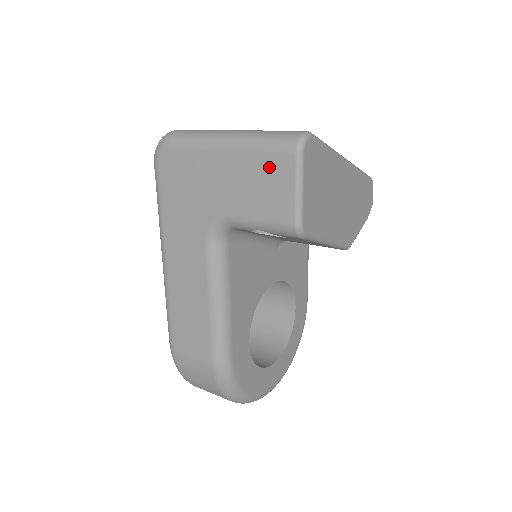
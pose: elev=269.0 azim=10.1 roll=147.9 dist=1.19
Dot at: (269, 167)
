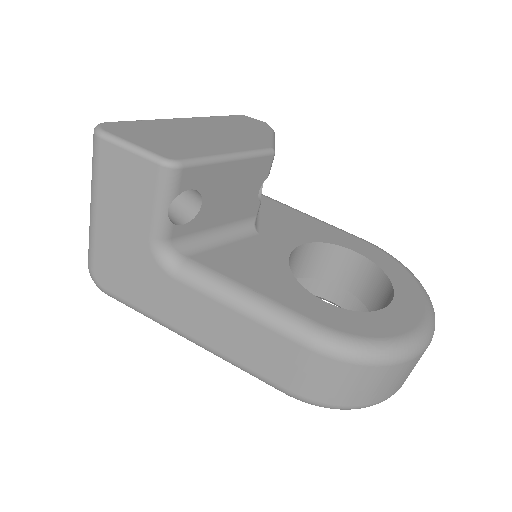
Dot at: (110, 171)
